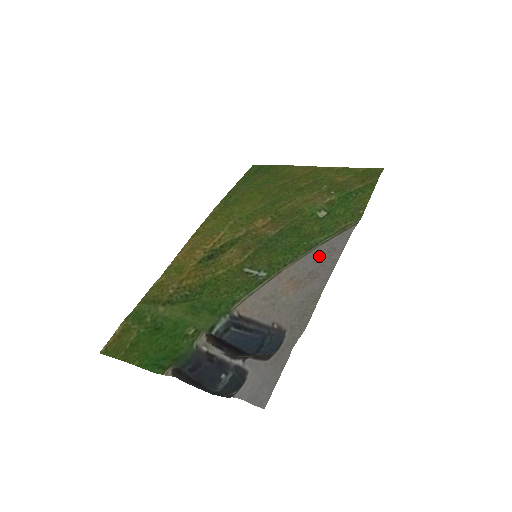
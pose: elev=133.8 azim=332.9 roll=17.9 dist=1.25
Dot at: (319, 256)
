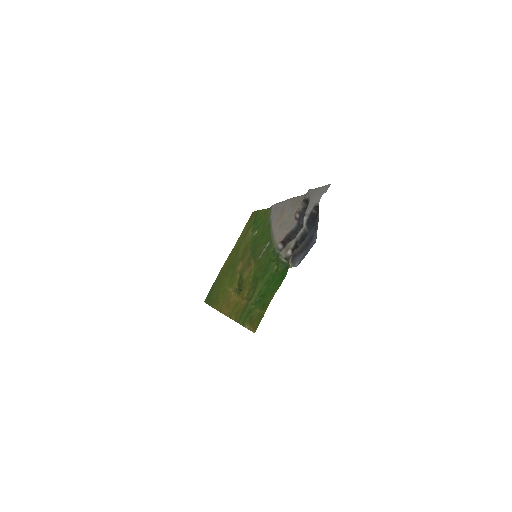
Dot at: (275, 214)
